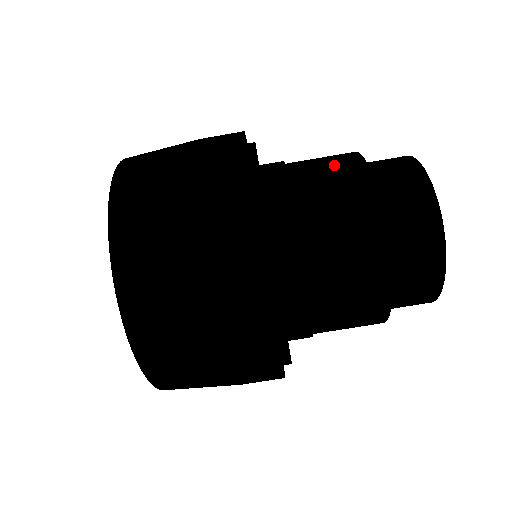
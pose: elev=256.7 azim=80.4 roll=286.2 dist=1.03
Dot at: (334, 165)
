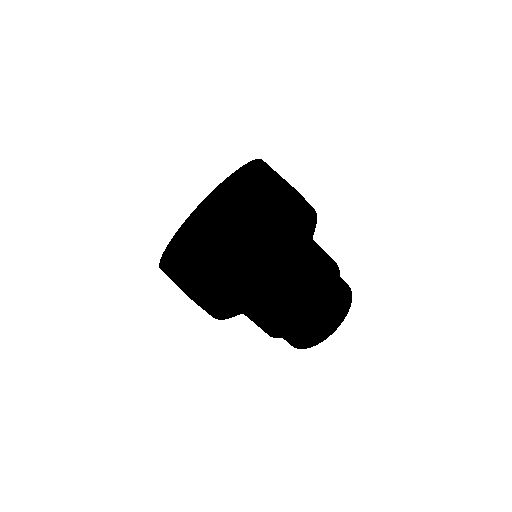
Dot at: (318, 291)
